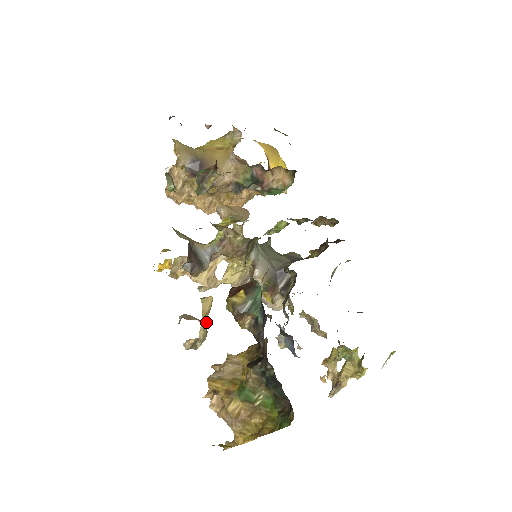
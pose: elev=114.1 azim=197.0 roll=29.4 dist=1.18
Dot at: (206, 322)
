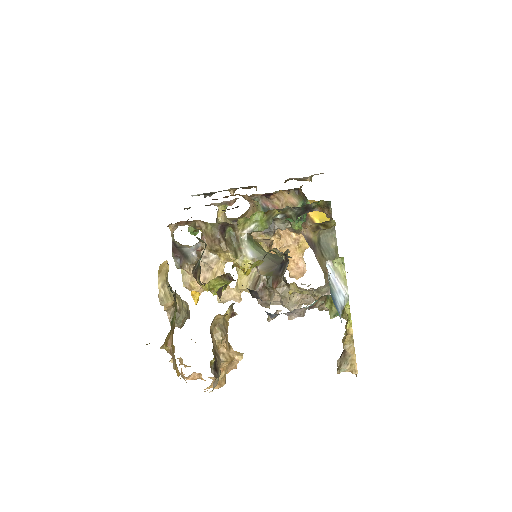
Dot at: (165, 282)
